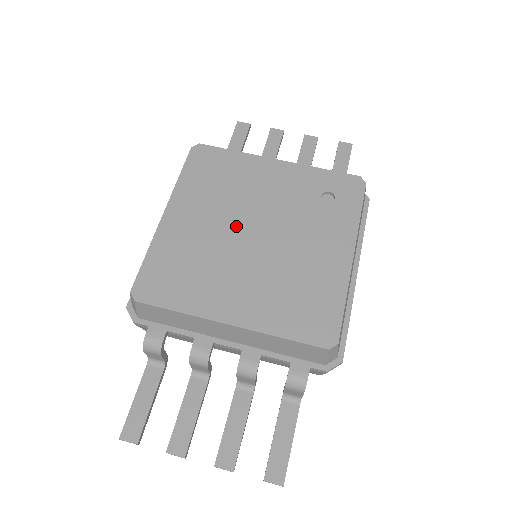
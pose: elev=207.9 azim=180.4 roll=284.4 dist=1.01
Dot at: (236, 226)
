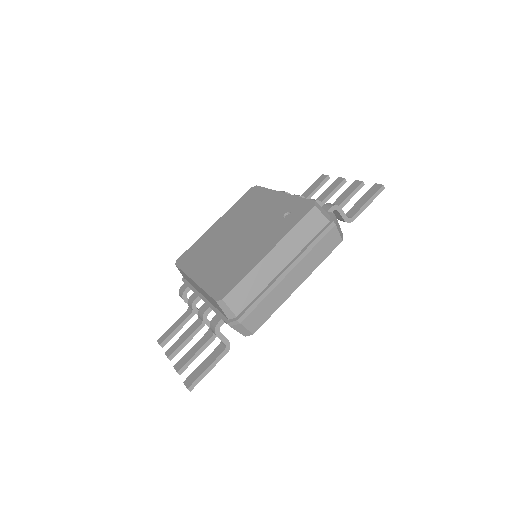
Dot at: (234, 231)
